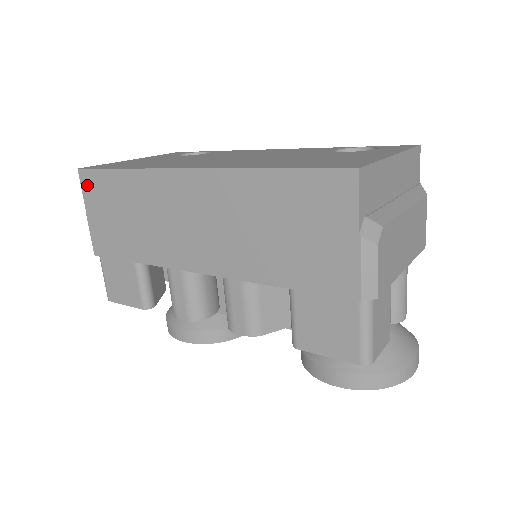
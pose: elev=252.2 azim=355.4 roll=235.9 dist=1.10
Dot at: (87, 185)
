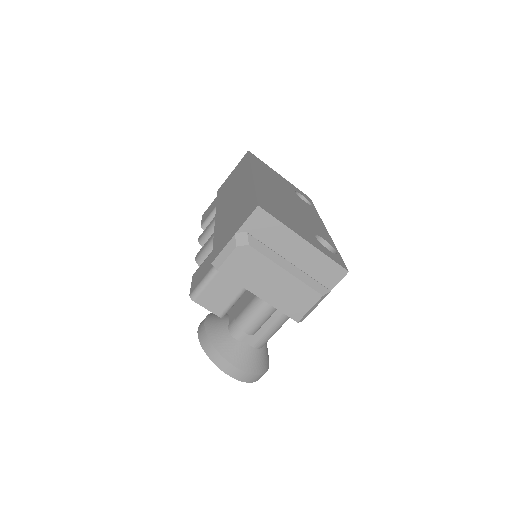
Dot at: (243, 159)
